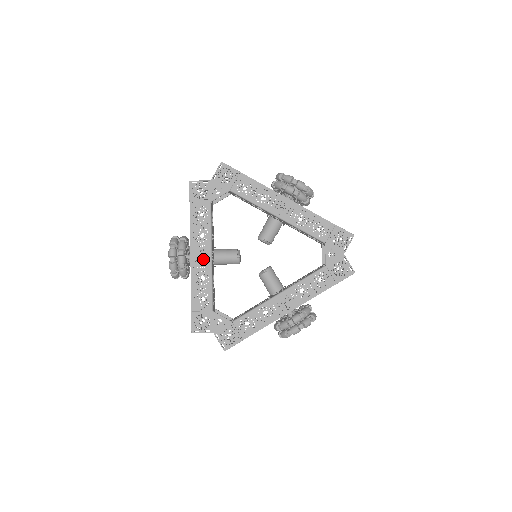
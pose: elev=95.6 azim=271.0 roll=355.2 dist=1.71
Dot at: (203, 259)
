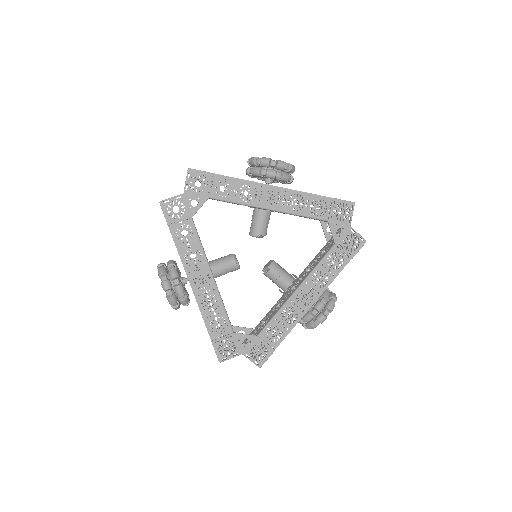
Dot at: (205, 282)
